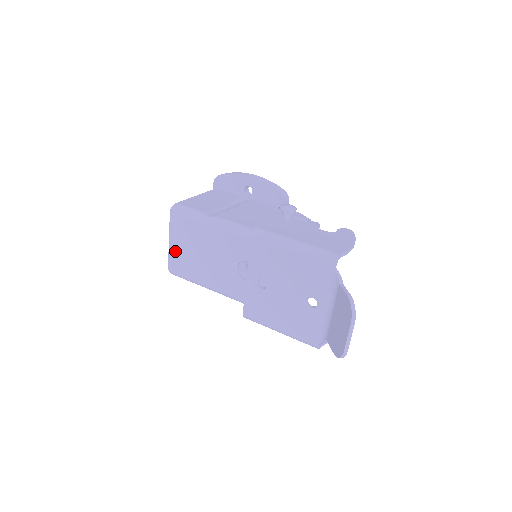
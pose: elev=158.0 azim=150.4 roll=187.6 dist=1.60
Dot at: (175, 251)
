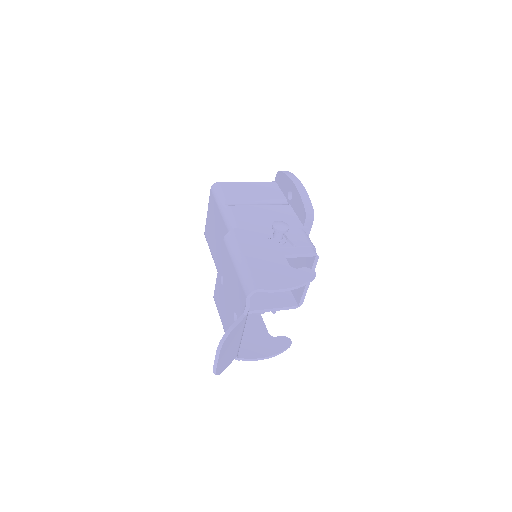
Dot at: (208, 221)
